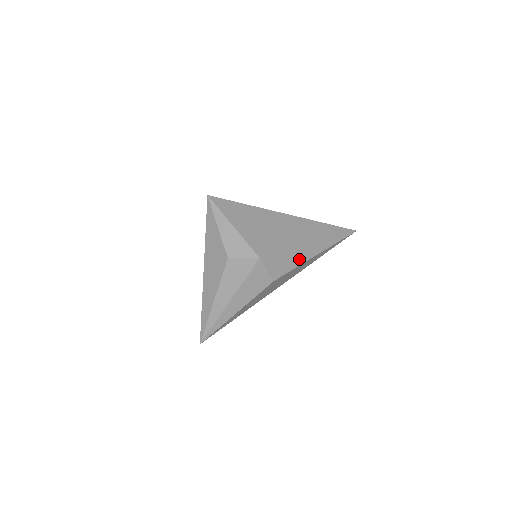
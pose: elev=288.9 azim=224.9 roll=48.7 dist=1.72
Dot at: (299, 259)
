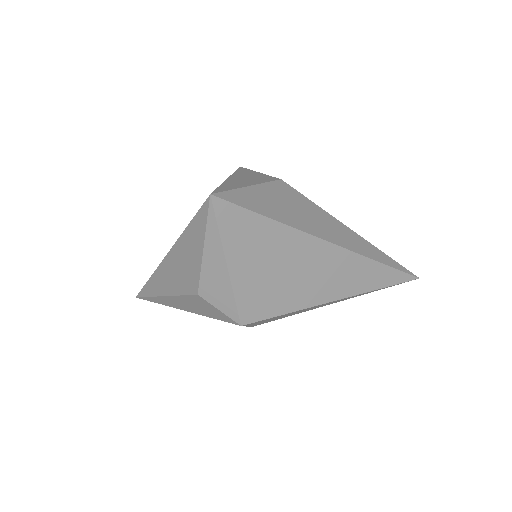
Dot at: (306, 310)
